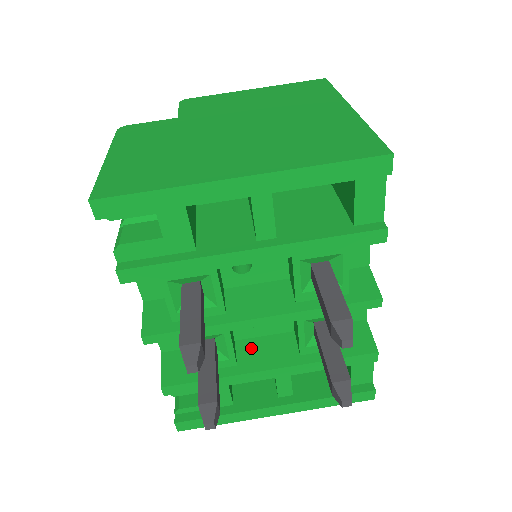
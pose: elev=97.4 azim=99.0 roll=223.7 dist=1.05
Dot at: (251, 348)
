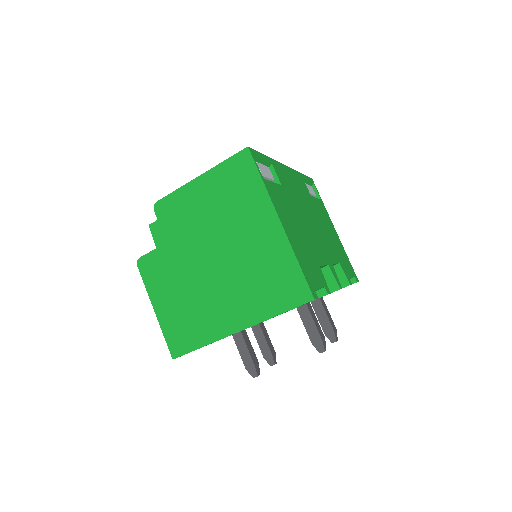
Dot at: occluded
